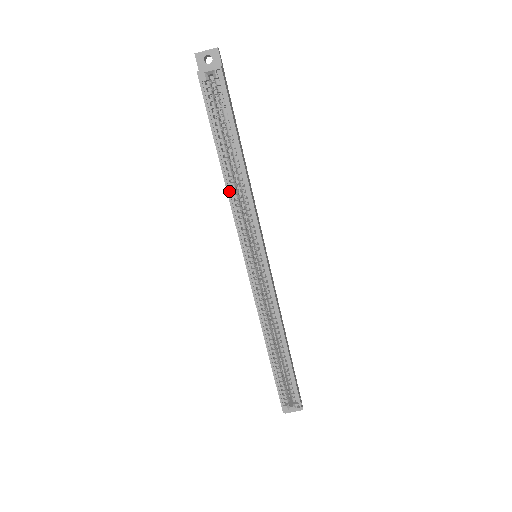
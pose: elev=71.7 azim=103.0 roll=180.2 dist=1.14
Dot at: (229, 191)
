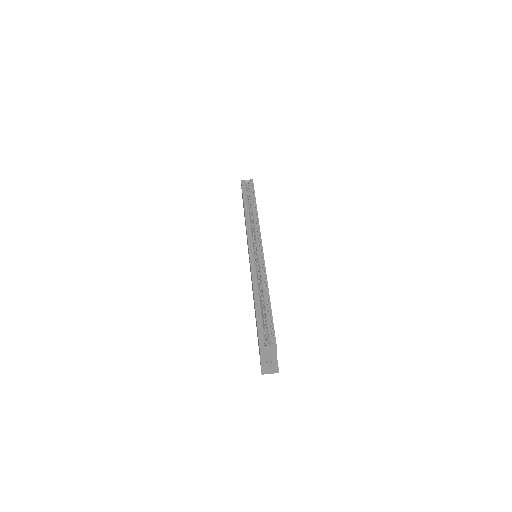
Dot at: (246, 218)
